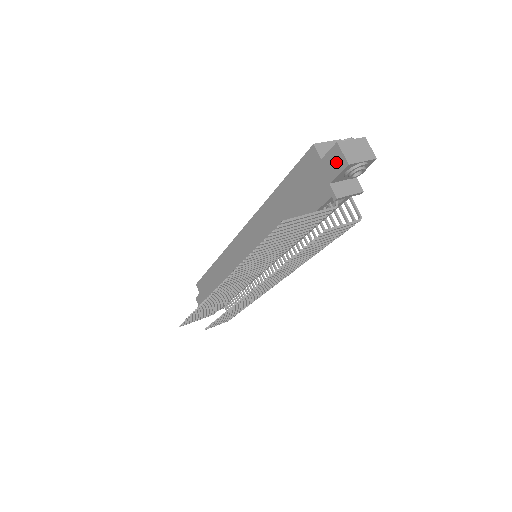
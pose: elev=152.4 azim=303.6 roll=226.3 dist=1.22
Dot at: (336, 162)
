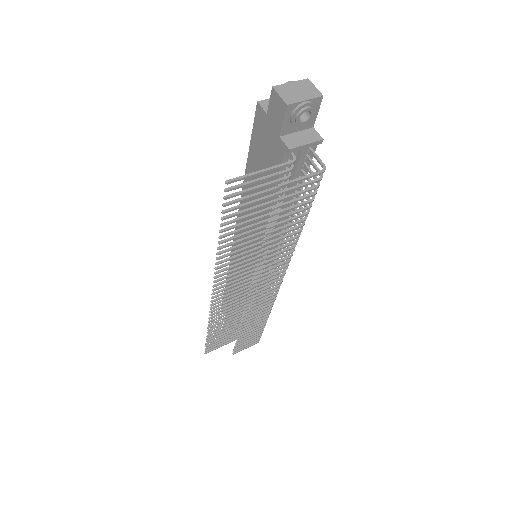
Dot at: (277, 109)
